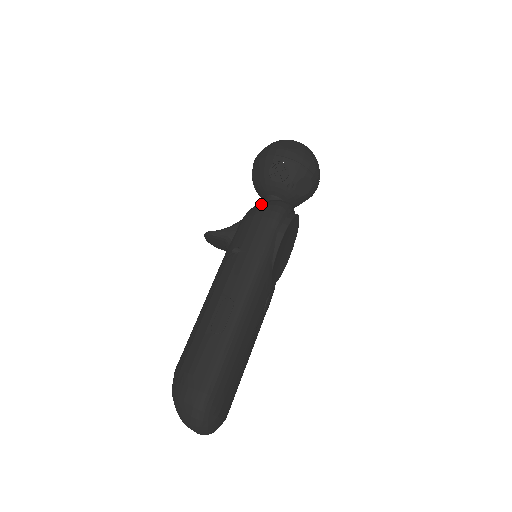
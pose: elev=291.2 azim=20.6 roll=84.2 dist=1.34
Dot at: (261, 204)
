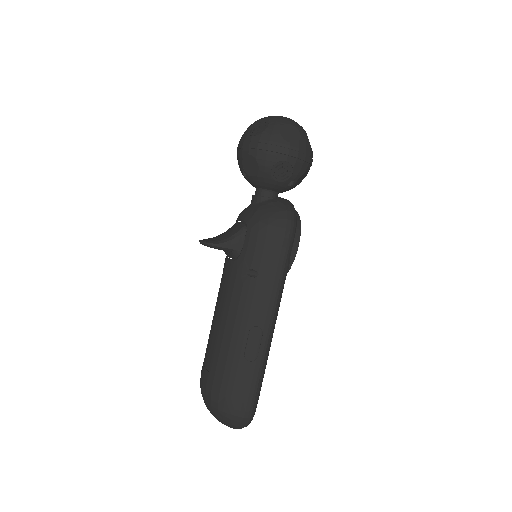
Dot at: (269, 215)
